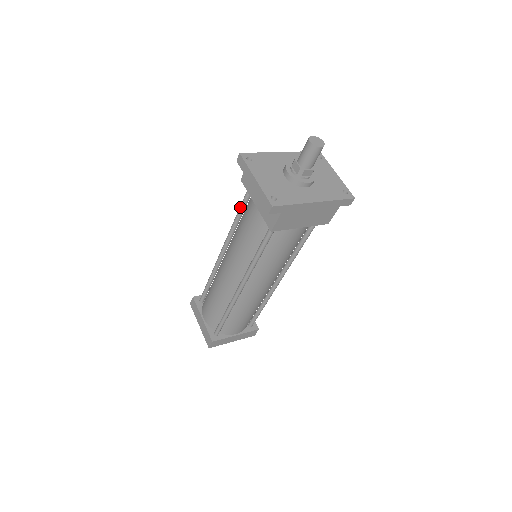
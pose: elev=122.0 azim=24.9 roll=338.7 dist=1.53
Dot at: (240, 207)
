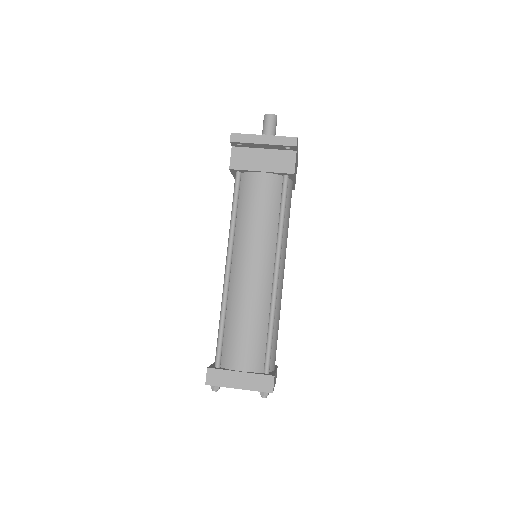
Dot at: (235, 199)
